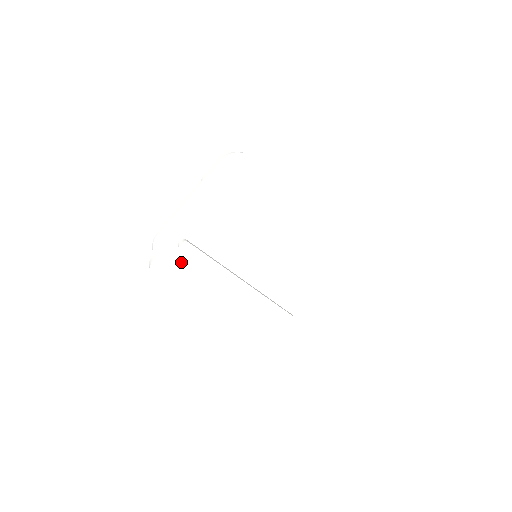
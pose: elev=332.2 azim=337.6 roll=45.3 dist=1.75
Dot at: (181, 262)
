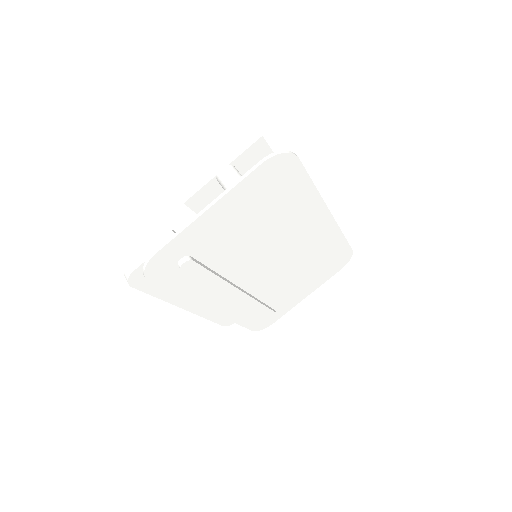
Dot at: (176, 279)
